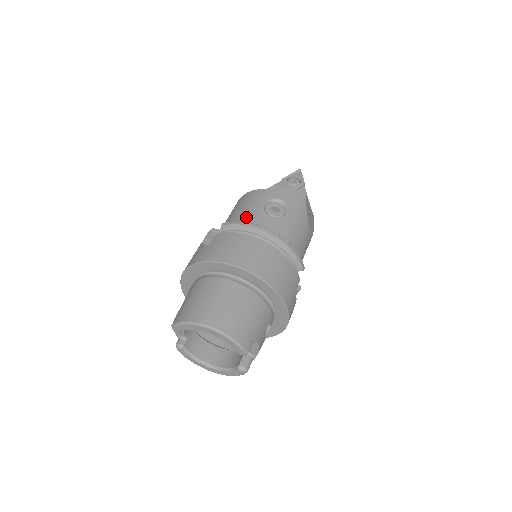
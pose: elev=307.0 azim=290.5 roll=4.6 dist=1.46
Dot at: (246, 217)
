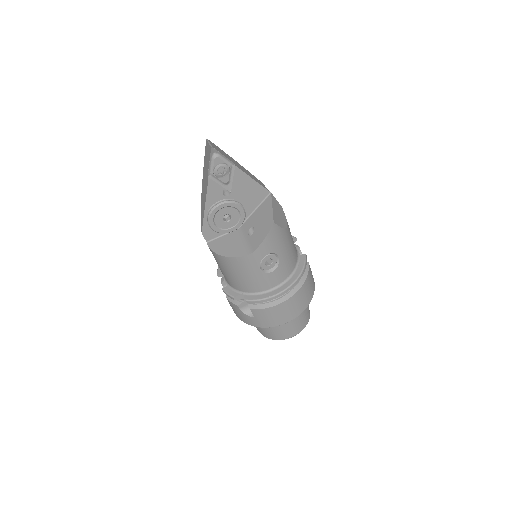
Dot at: (256, 285)
